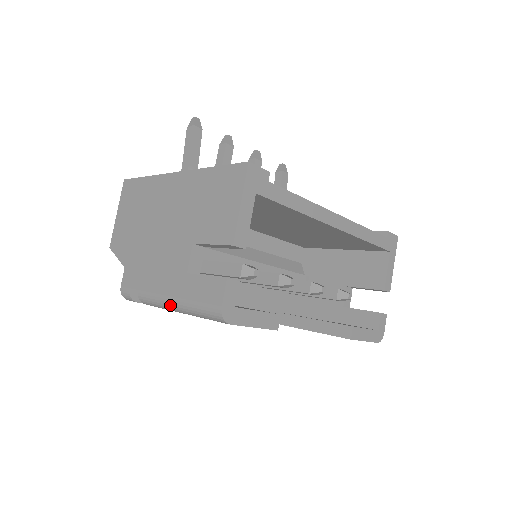
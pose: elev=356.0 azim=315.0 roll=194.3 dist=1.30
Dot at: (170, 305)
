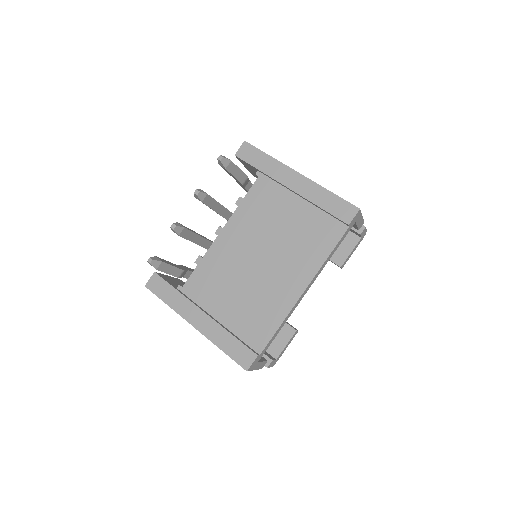
Dot at: occluded
